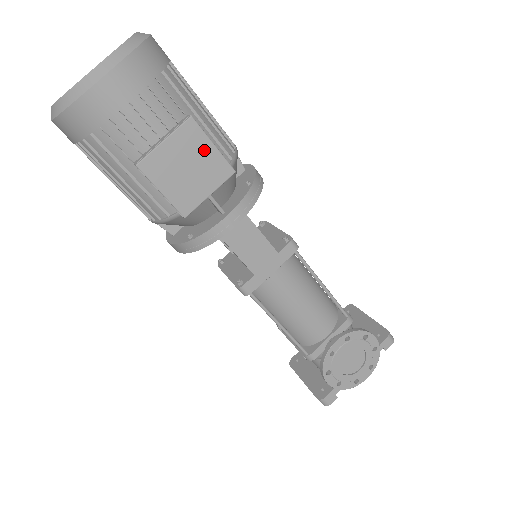
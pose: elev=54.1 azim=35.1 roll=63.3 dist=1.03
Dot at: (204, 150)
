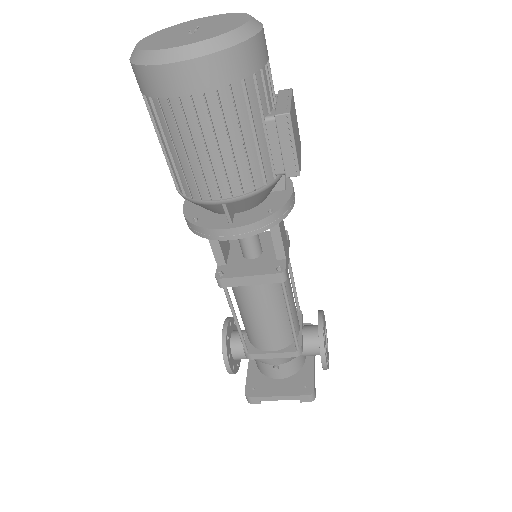
Dot at: (296, 120)
